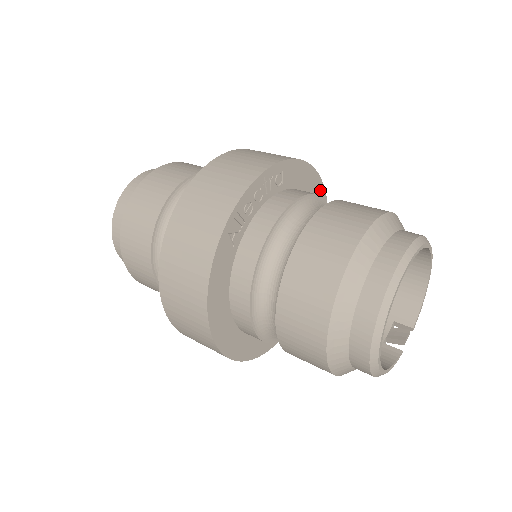
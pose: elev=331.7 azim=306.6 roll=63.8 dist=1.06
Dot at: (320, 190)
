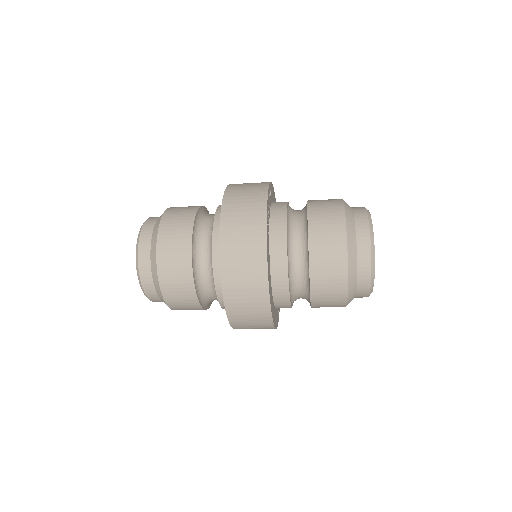
Dot at: occluded
